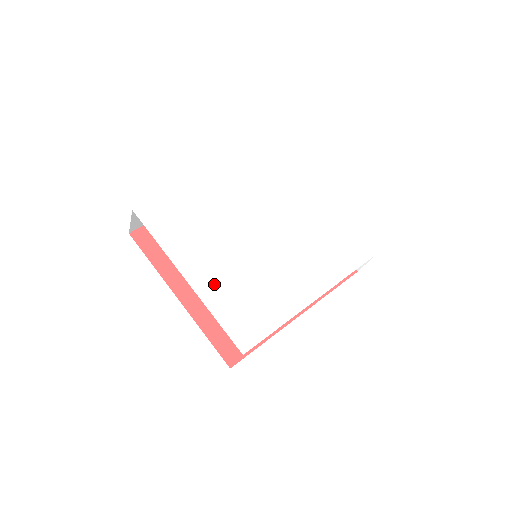
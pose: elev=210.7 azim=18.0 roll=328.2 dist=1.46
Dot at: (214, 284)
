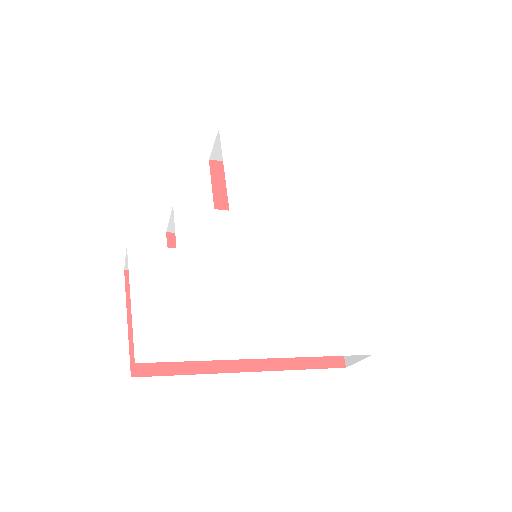
Dot at: (285, 330)
